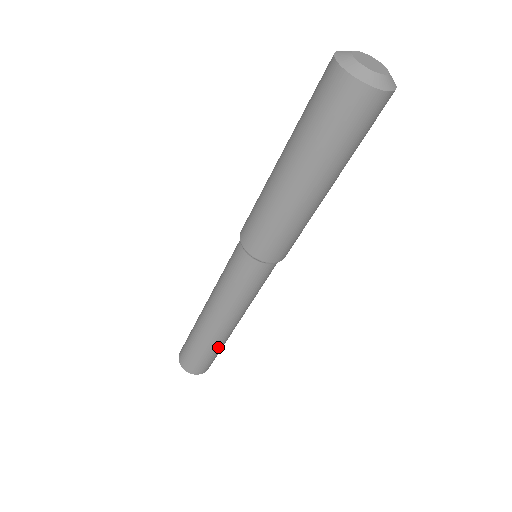
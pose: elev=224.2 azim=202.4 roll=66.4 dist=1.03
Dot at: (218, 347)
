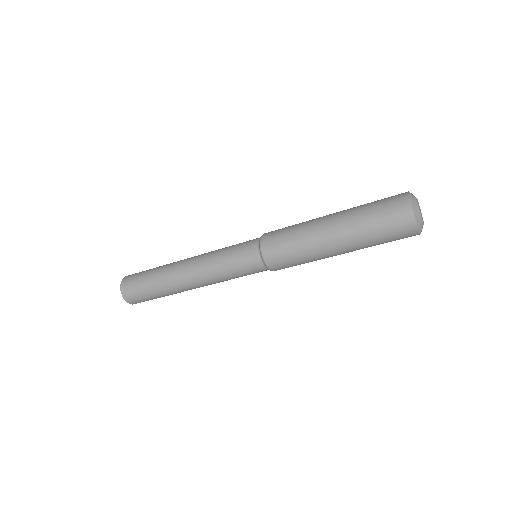
Dot at: occluded
